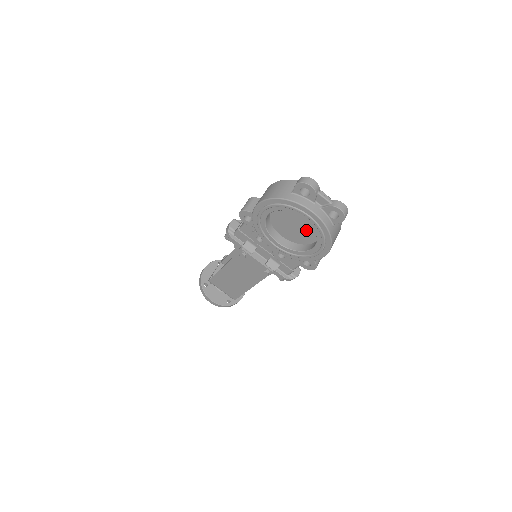
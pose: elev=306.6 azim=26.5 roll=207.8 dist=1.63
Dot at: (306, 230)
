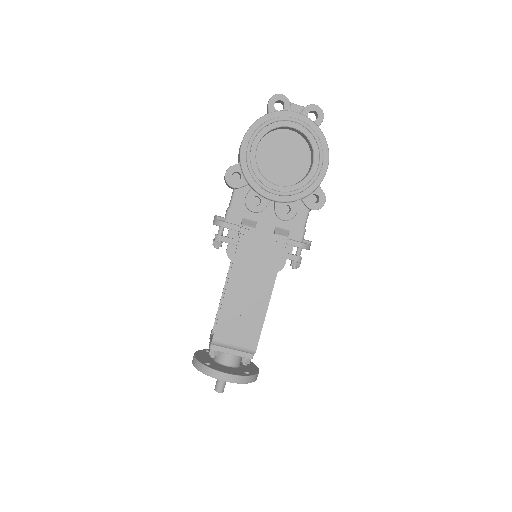
Dot at: (296, 156)
